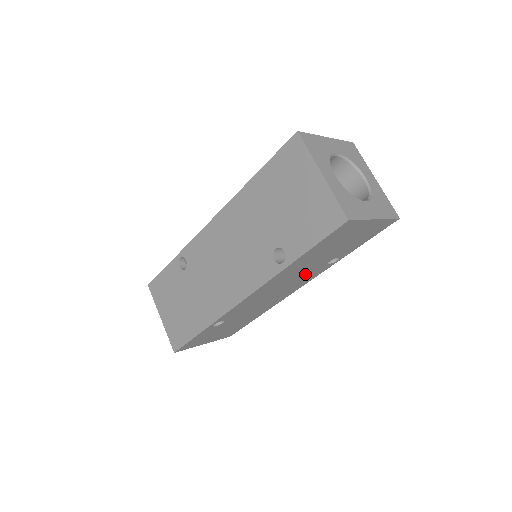
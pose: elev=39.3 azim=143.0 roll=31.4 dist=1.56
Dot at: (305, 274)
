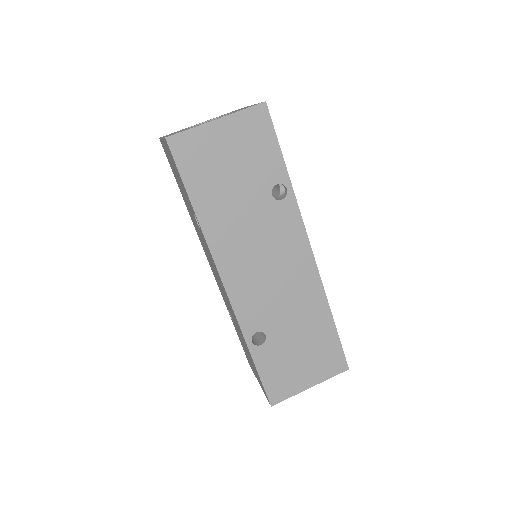
Dot at: (267, 225)
